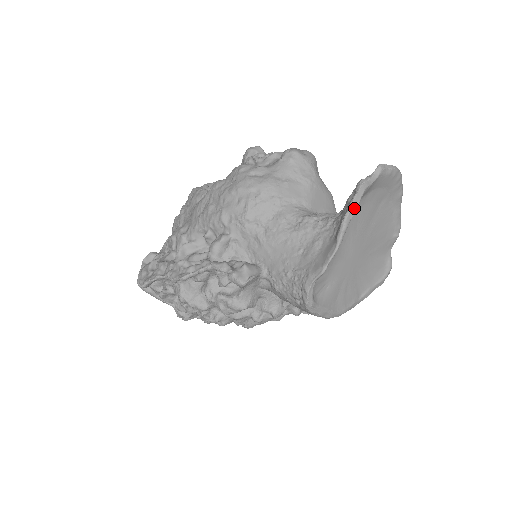
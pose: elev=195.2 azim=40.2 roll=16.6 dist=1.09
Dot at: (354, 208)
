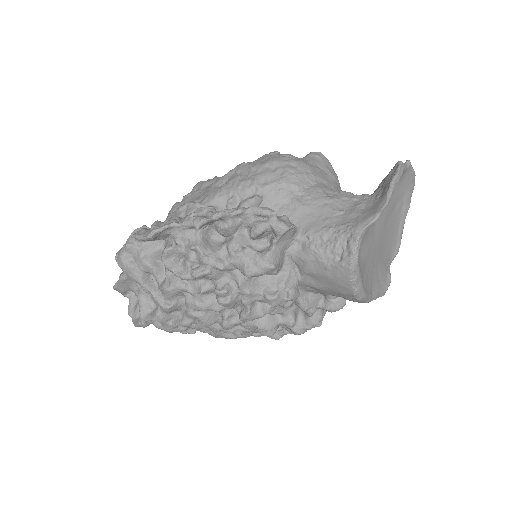
Dot at: (400, 174)
